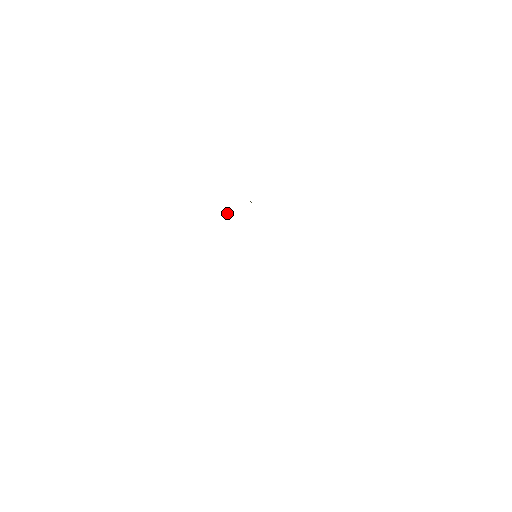
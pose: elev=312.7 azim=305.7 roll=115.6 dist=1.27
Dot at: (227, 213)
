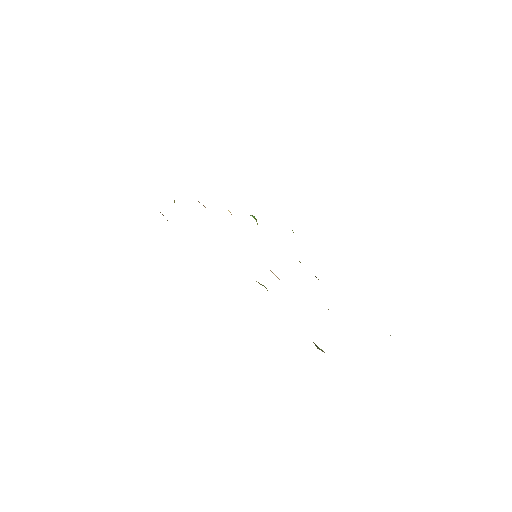
Dot at: occluded
